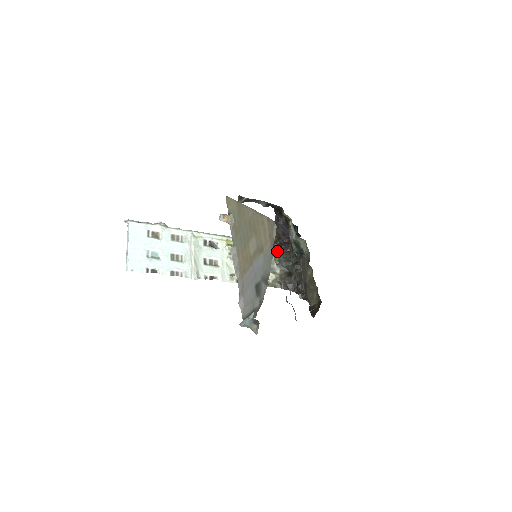
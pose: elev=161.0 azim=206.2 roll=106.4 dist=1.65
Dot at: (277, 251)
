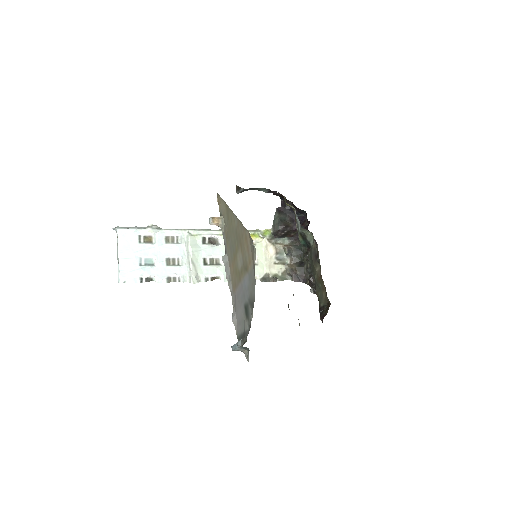
Dot at: (286, 239)
